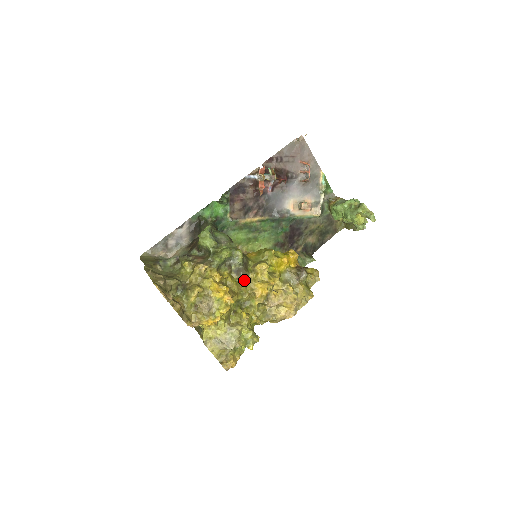
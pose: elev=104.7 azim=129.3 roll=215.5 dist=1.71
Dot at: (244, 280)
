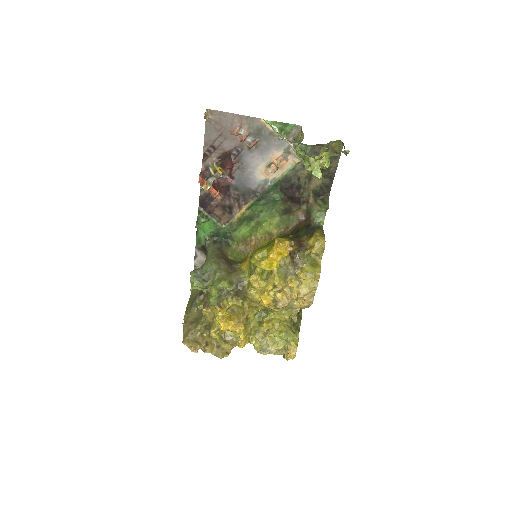
Dot at: (247, 298)
